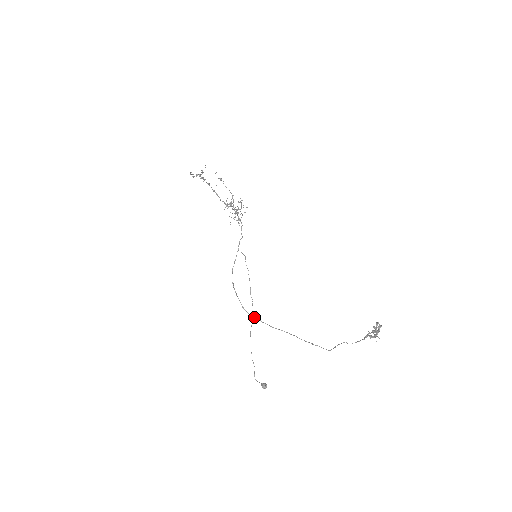
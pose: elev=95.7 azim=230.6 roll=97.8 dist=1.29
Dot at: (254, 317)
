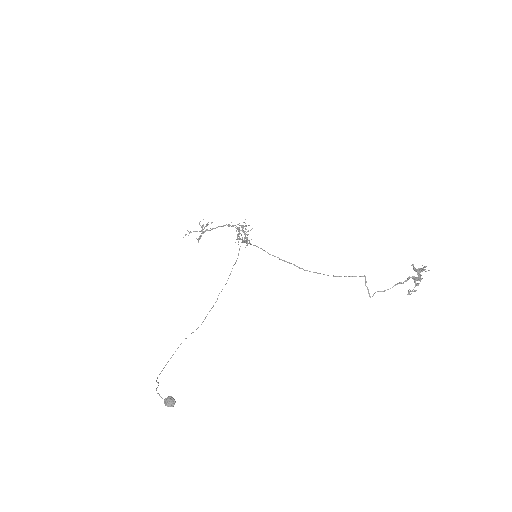
Dot at: (261, 248)
